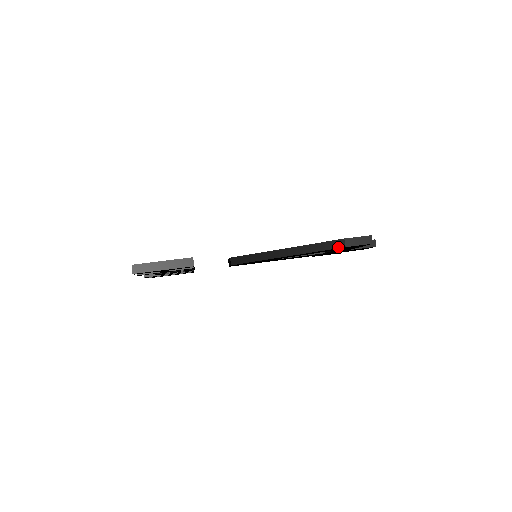
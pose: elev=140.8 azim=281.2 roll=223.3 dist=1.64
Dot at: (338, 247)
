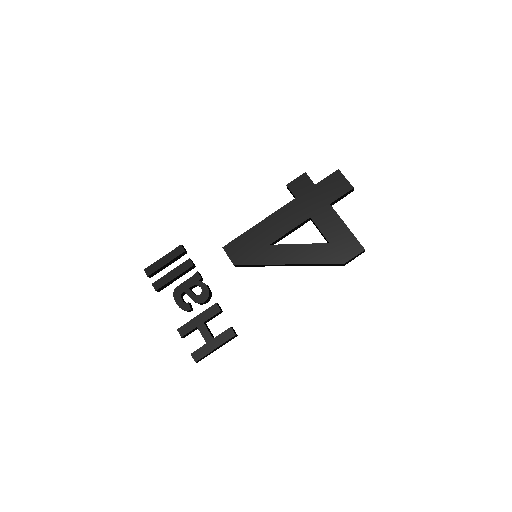
Dot at: (338, 265)
